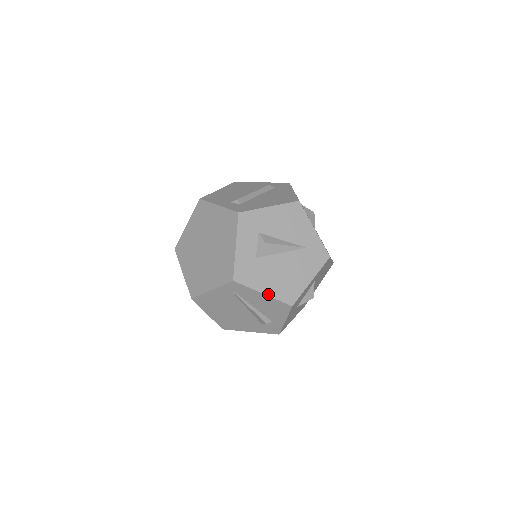
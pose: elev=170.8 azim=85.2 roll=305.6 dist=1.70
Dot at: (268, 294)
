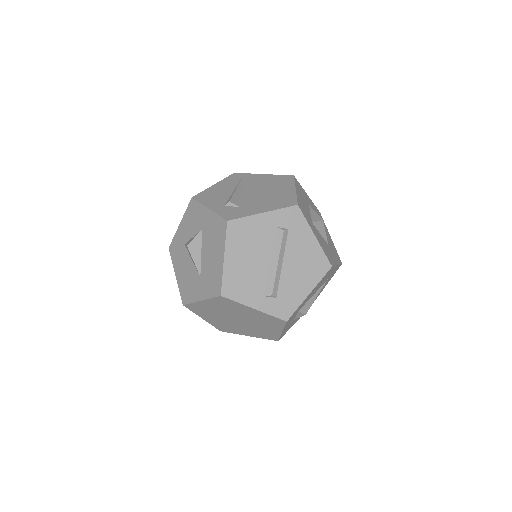
Dot at: occluded
